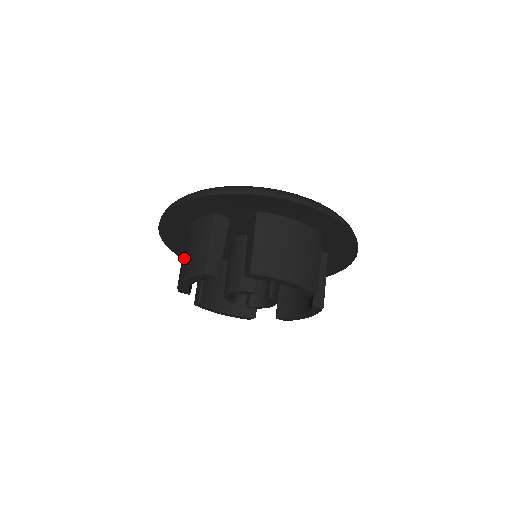
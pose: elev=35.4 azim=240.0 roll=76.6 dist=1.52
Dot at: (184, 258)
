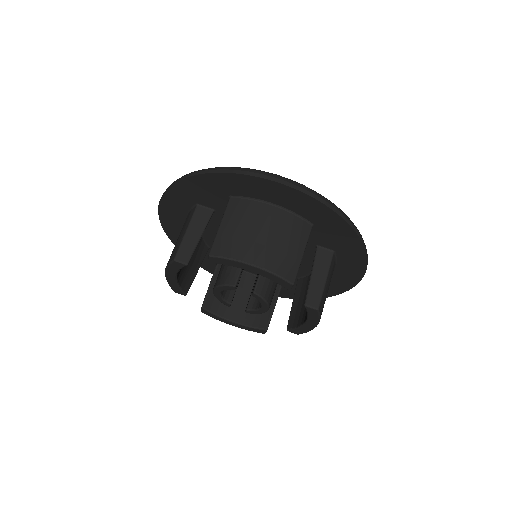
Dot at: occluded
